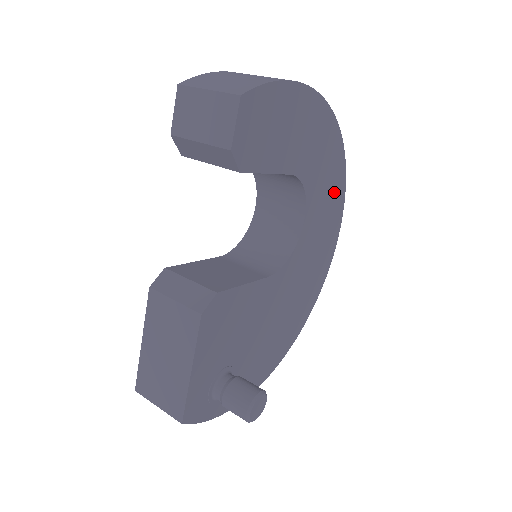
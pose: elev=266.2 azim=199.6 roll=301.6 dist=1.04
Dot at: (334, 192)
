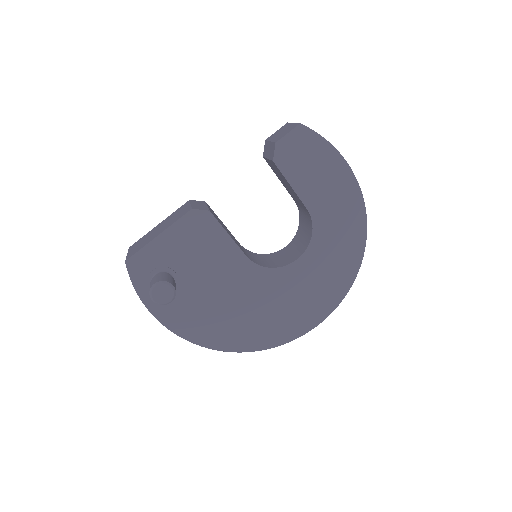
Dot at: (338, 274)
